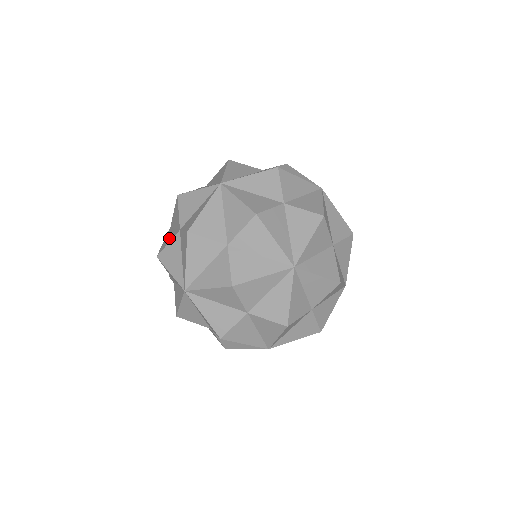
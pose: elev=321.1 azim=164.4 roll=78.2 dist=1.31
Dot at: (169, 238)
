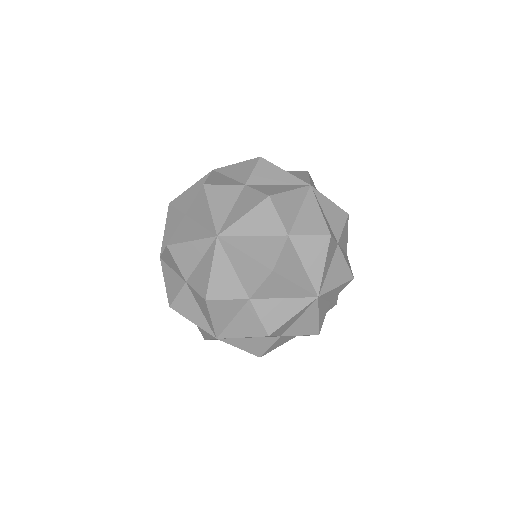
Dot at: occluded
